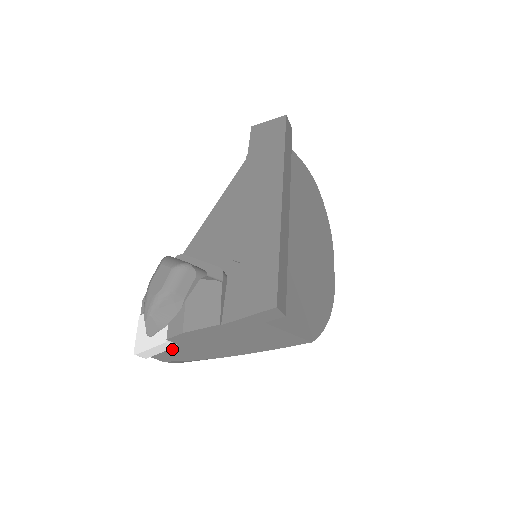
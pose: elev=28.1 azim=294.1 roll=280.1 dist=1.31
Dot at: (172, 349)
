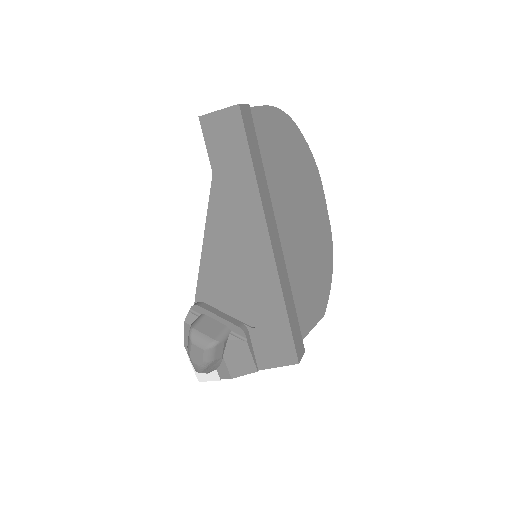
Dot at: occluded
